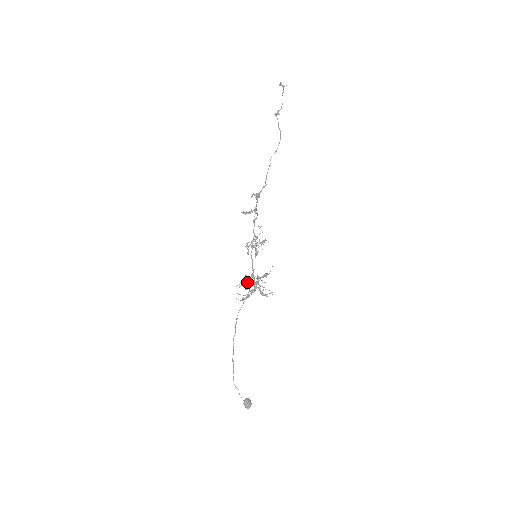
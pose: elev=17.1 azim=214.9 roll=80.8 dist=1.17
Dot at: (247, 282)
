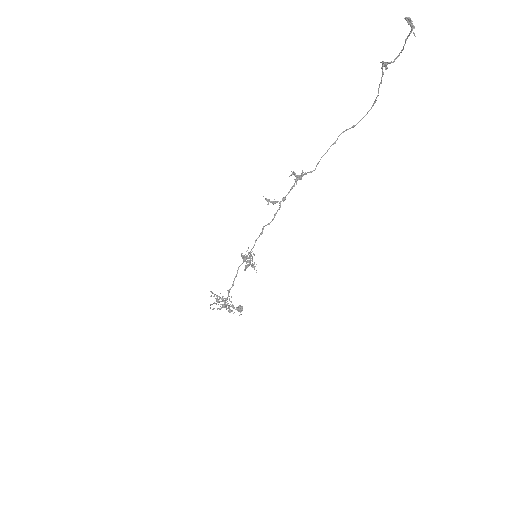
Dot at: (214, 302)
